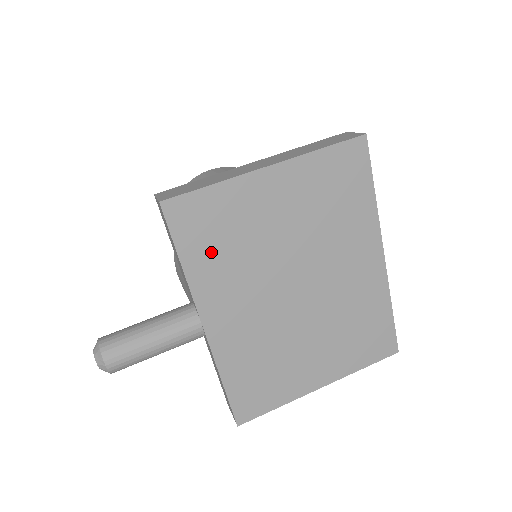
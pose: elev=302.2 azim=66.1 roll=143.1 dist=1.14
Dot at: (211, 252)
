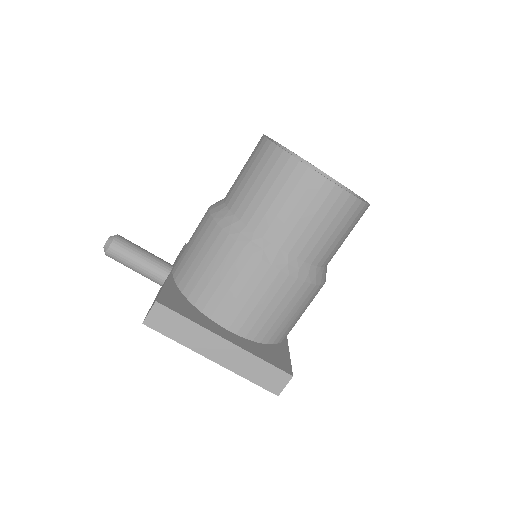
Dot at: occluded
